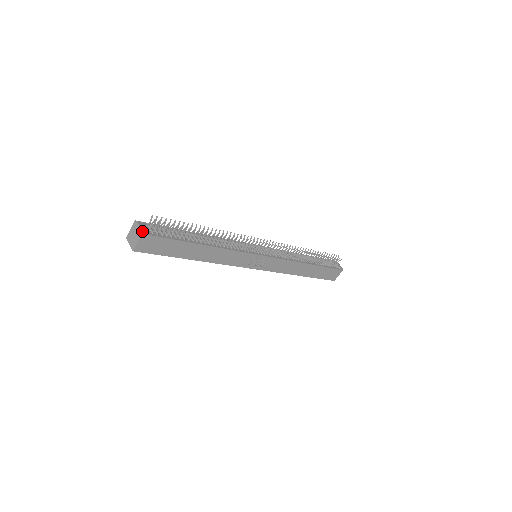
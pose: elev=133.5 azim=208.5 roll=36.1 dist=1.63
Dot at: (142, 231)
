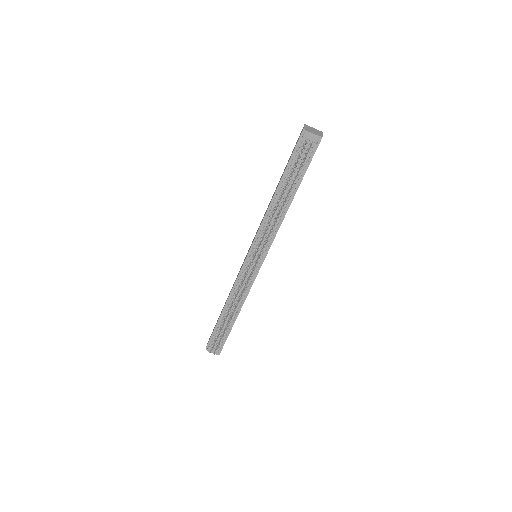
Dot at: occluded
